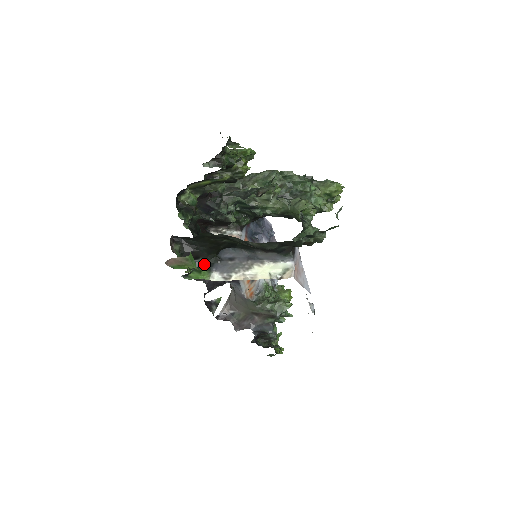
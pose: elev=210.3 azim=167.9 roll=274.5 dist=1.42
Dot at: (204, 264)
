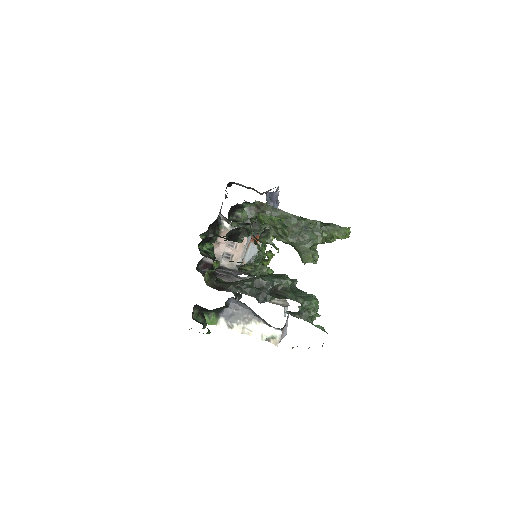
Dot at: (214, 311)
